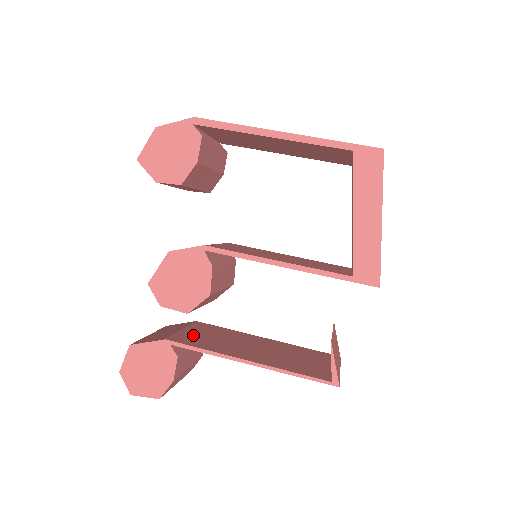
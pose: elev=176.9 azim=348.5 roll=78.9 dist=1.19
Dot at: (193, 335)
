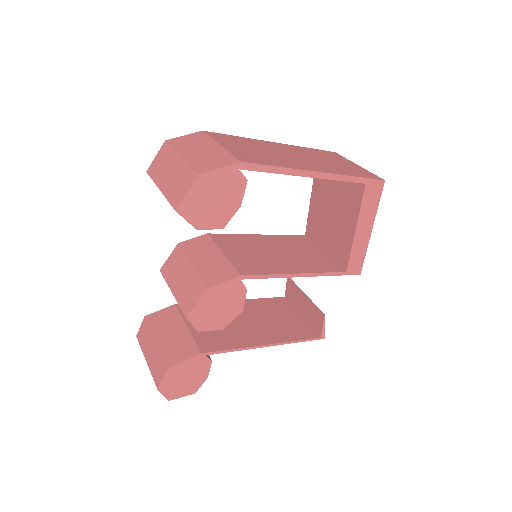
Dot at: (204, 332)
